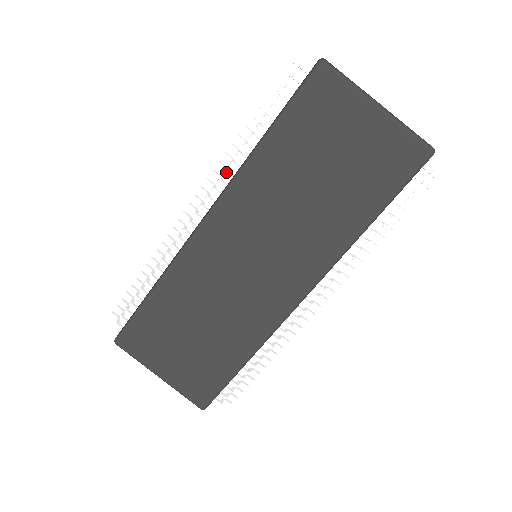
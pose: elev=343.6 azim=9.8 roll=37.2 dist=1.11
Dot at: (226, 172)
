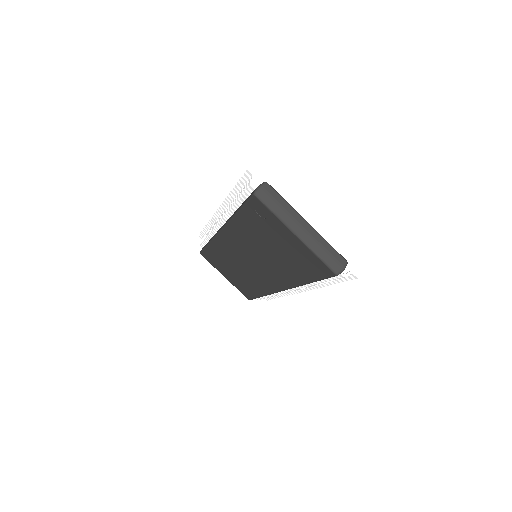
Dot at: (226, 213)
